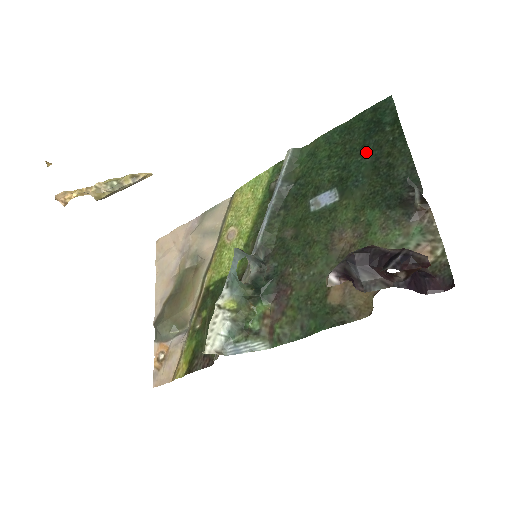
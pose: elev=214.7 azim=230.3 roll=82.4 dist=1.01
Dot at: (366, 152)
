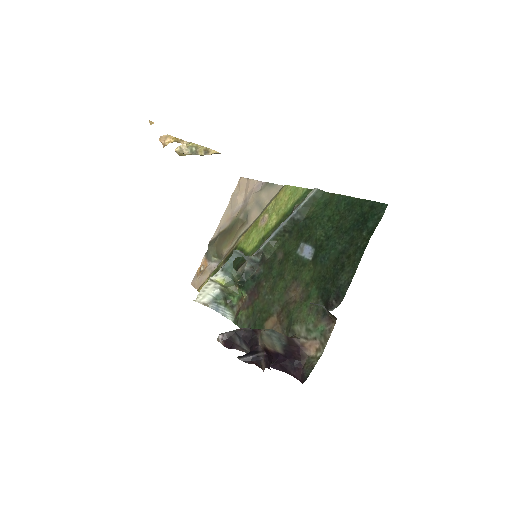
Dot at: (343, 239)
